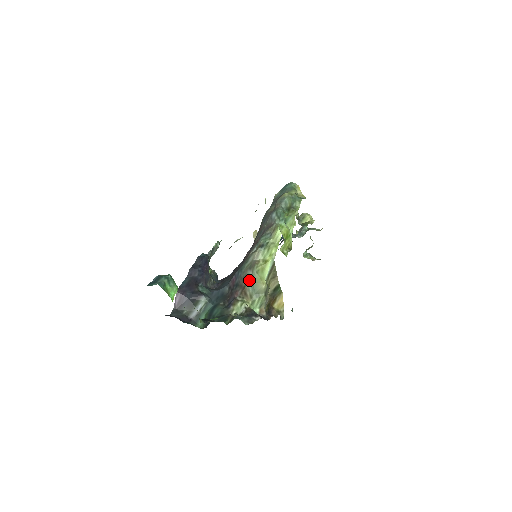
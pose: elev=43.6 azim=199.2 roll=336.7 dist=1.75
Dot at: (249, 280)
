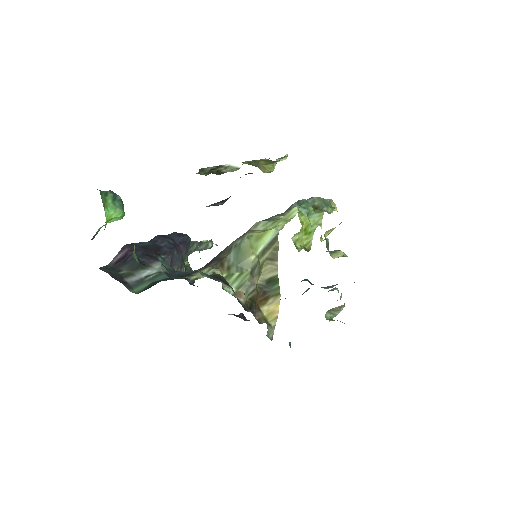
Dot at: (233, 249)
